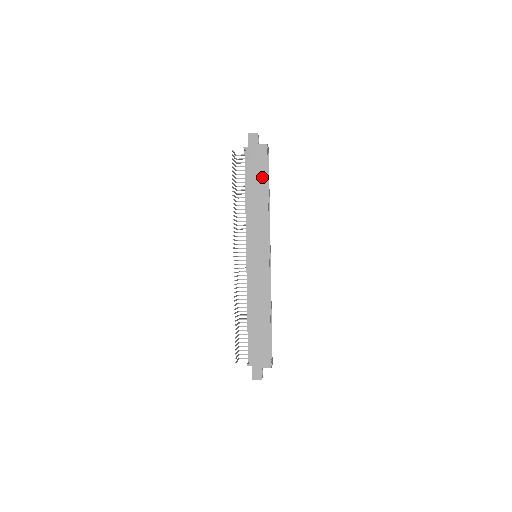
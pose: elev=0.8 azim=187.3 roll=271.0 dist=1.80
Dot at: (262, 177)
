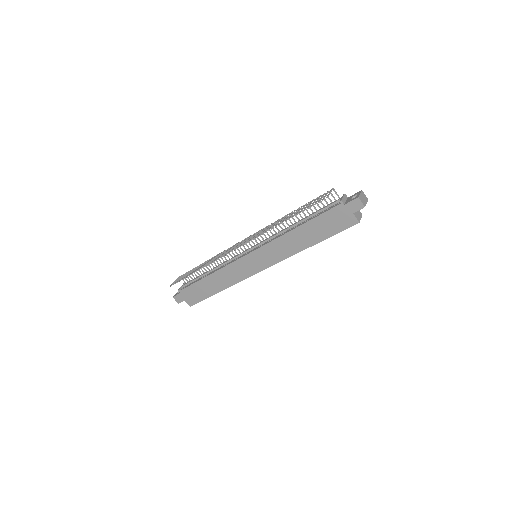
Dot at: (323, 233)
